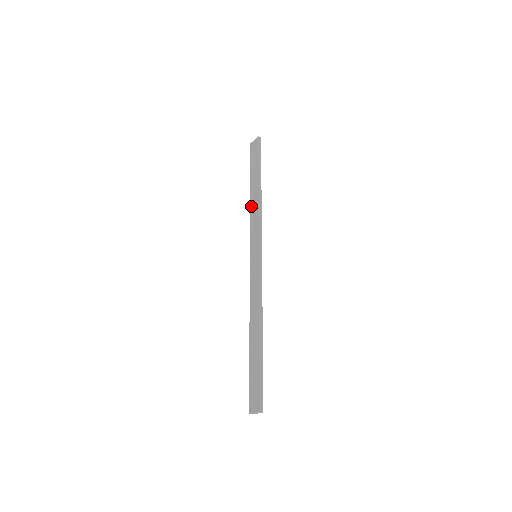
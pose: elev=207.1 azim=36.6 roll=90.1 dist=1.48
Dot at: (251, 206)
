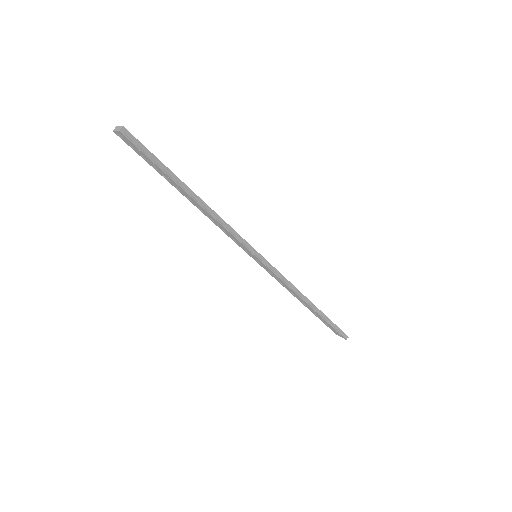
Dot at: (203, 213)
